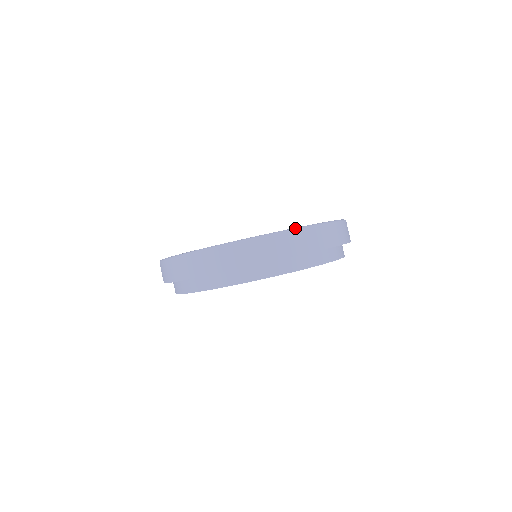
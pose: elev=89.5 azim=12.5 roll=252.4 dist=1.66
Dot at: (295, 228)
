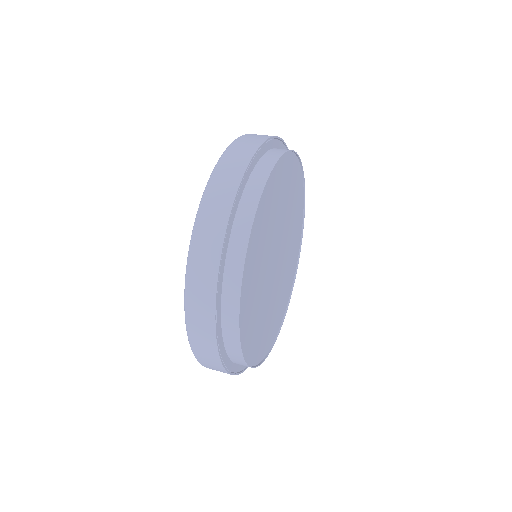
Dot at: occluded
